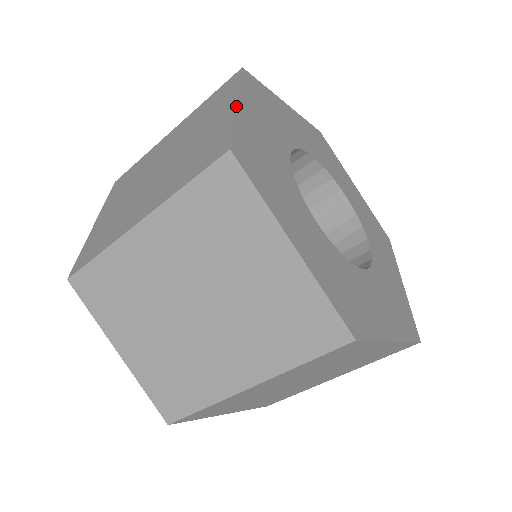
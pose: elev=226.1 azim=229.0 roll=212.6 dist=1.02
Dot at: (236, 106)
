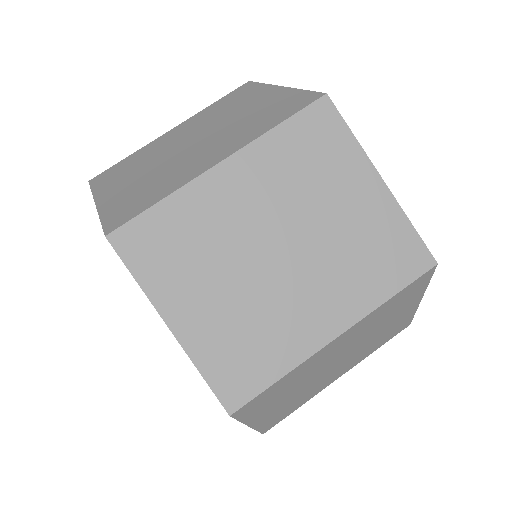
Dot at: occluded
